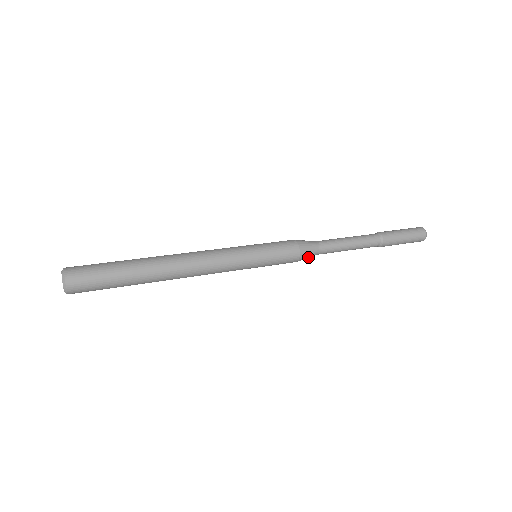
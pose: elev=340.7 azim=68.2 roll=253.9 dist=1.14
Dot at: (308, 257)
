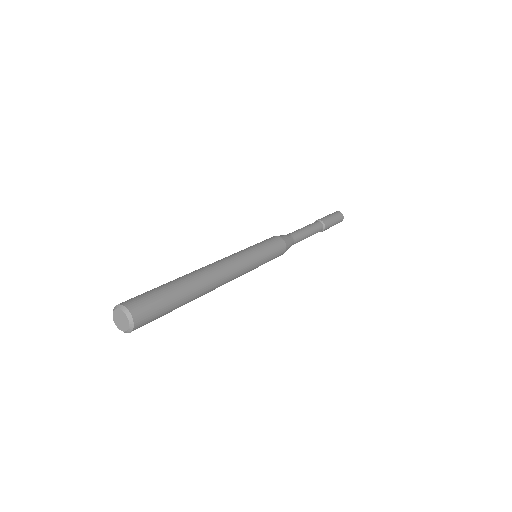
Dot at: (290, 243)
